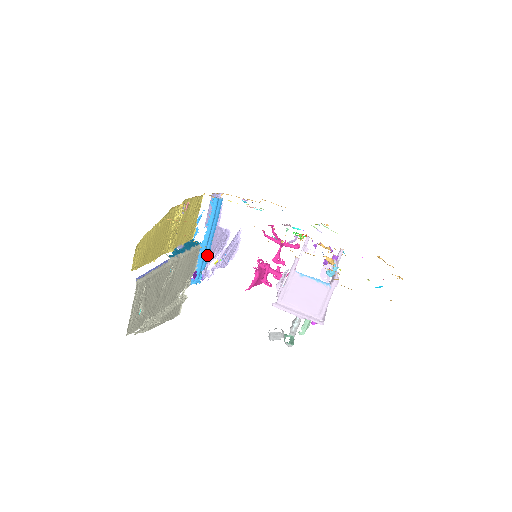
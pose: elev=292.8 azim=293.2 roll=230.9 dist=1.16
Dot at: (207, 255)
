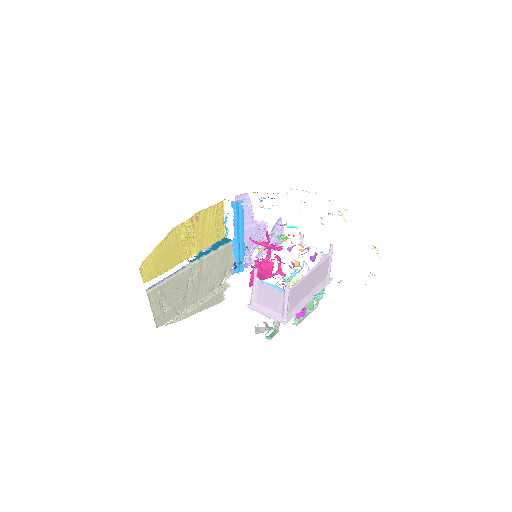
Dot at: (242, 248)
